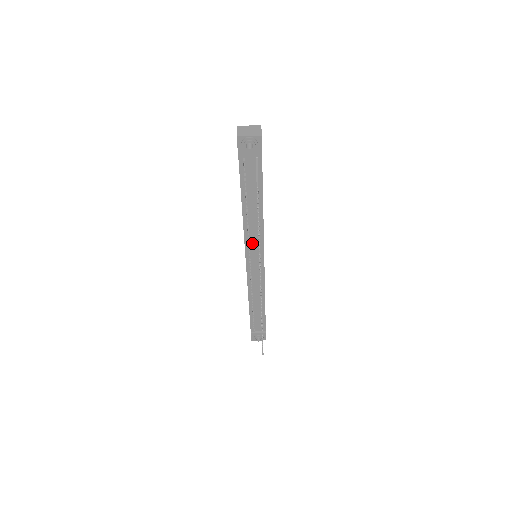
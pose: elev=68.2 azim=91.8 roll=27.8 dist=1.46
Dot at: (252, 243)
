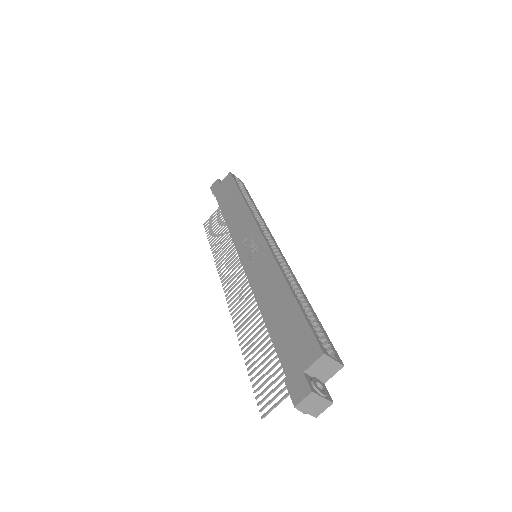
Dot at: occluded
